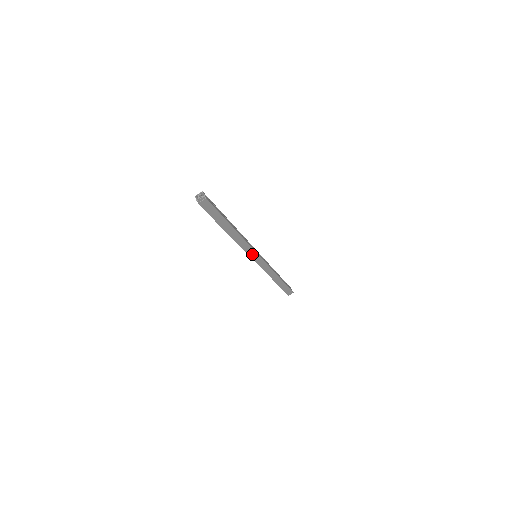
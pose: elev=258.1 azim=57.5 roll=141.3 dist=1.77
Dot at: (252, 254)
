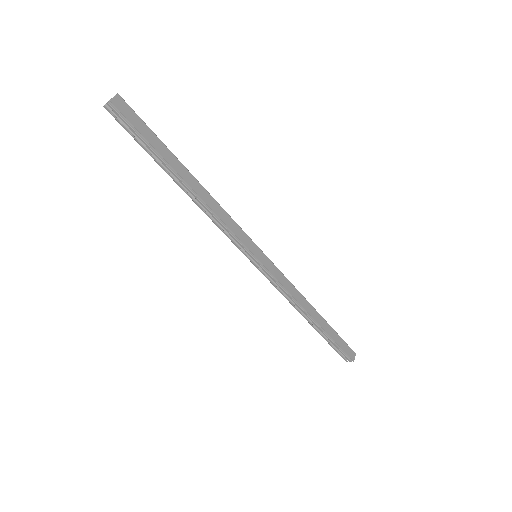
Dot at: (246, 242)
